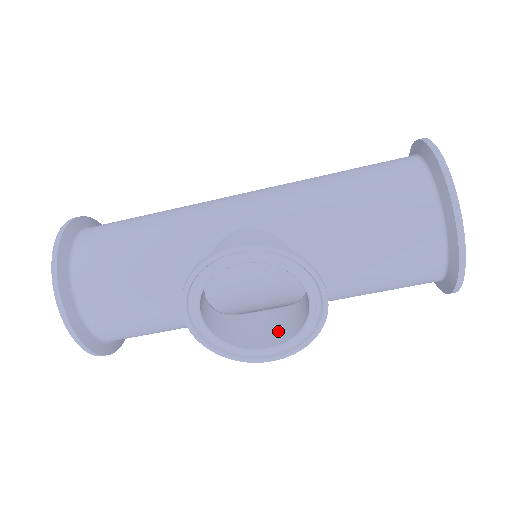
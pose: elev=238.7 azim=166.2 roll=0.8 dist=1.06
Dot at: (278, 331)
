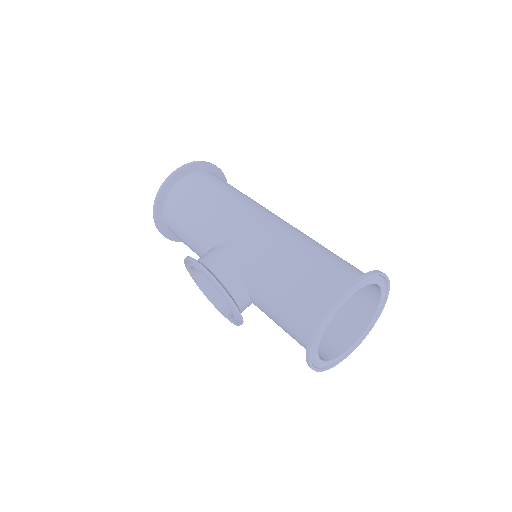
Dot at: occluded
